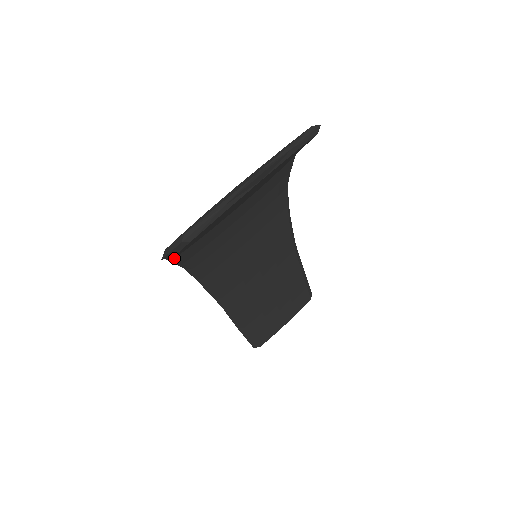
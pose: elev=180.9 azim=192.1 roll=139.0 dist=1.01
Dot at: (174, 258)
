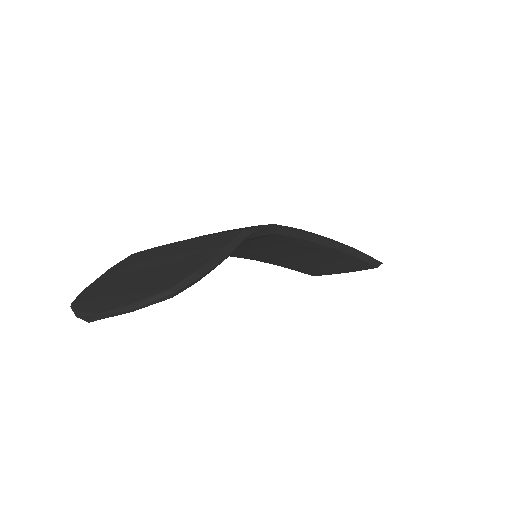
Dot at: occluded
